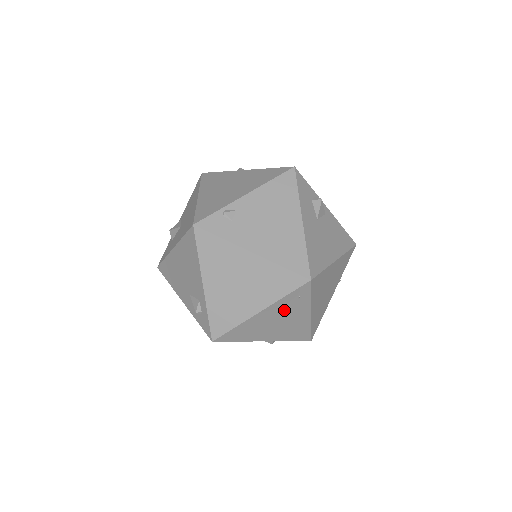
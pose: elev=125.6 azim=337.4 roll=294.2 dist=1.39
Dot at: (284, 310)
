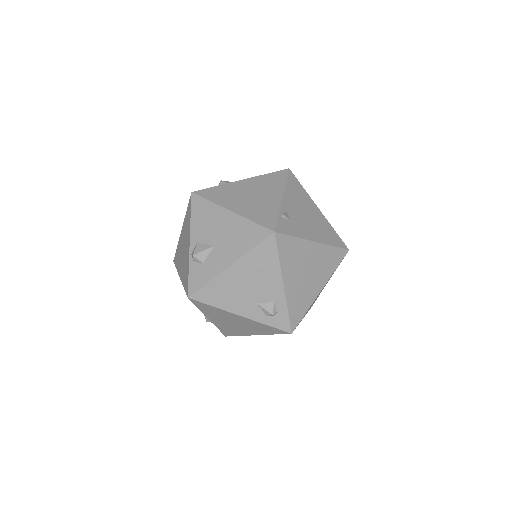
Dot at: occluded
